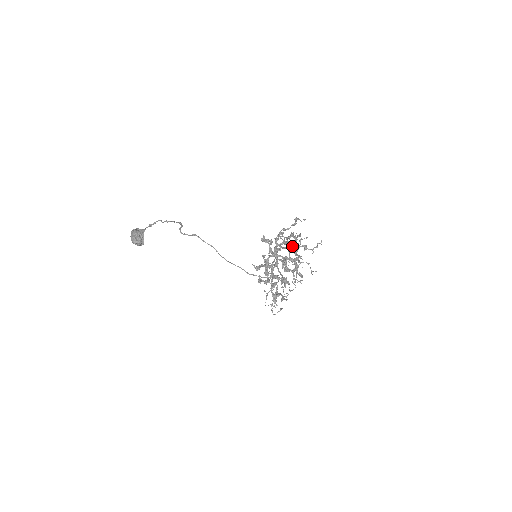
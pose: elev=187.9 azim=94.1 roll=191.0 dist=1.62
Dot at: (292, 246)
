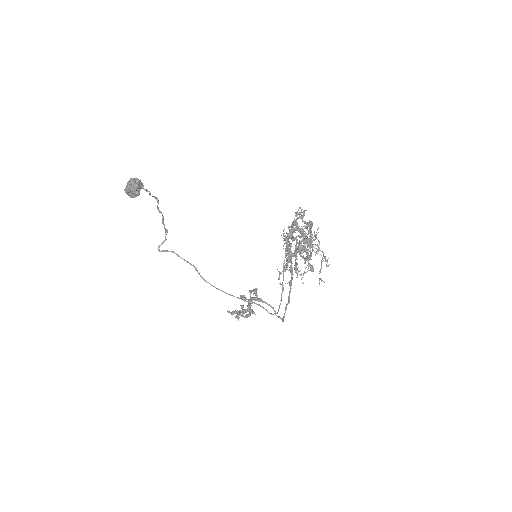
Dot at: occluded
